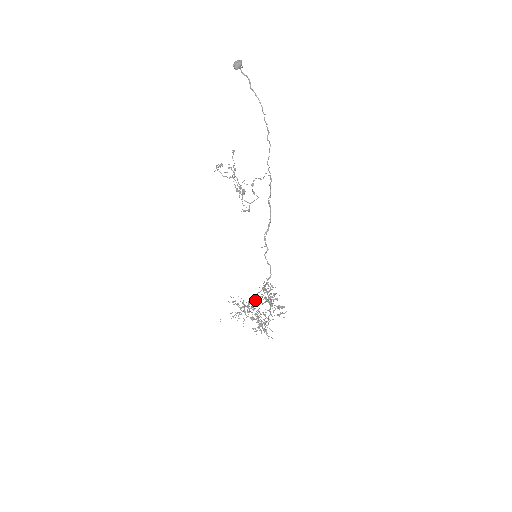
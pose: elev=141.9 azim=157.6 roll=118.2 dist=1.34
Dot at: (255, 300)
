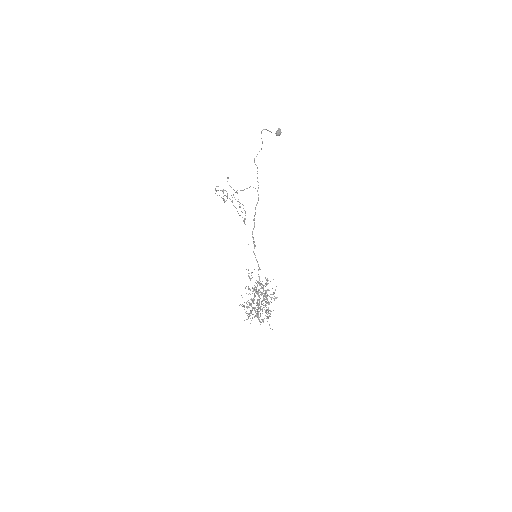
Dot at: (258, 295)
